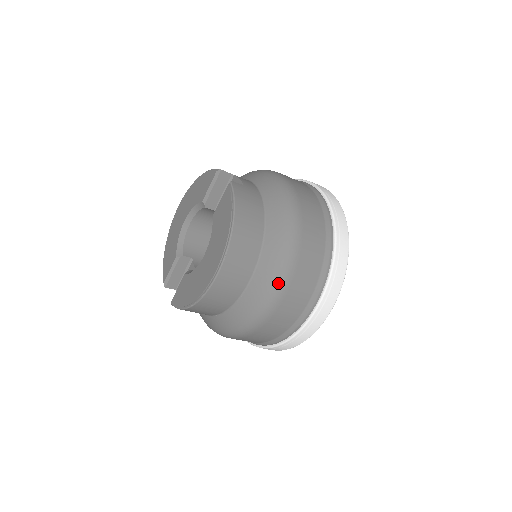
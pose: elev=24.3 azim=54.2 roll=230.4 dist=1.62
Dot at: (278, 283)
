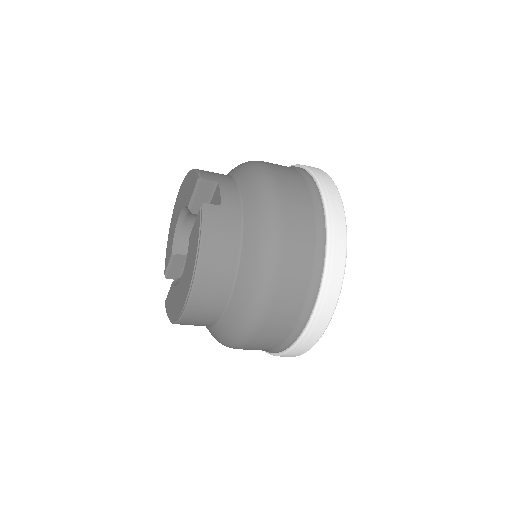
Dot at: (250, 321)
